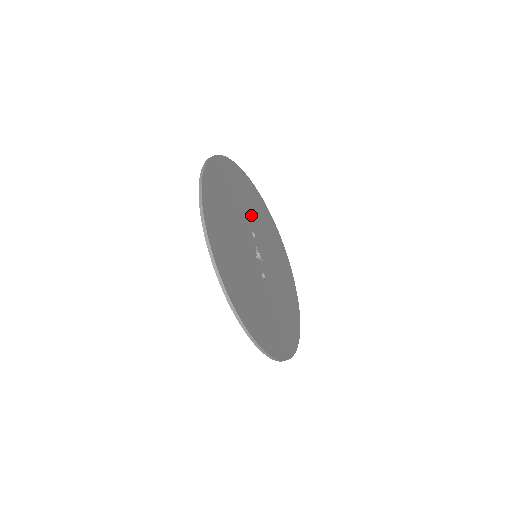
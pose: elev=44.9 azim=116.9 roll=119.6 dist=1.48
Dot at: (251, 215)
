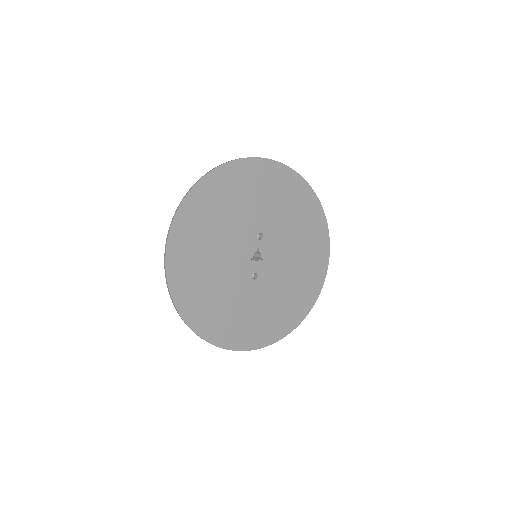
Dot at: (269, 214)
